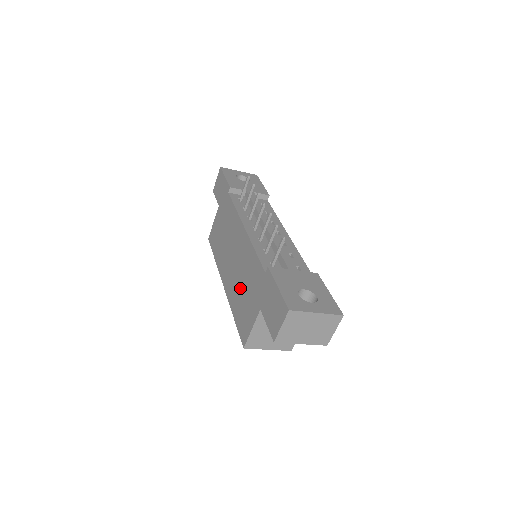
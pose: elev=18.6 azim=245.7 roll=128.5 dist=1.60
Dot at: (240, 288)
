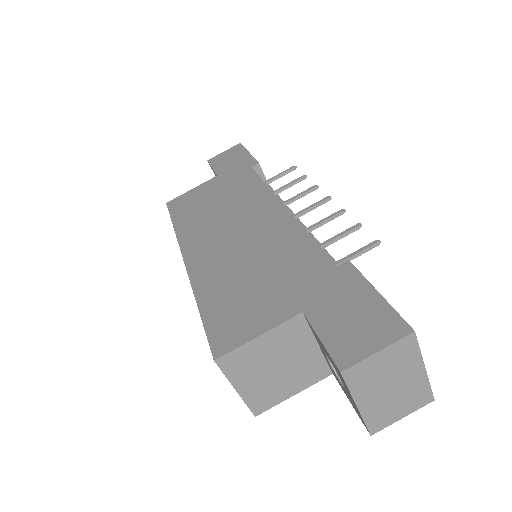
Dot at: (241, 272)
